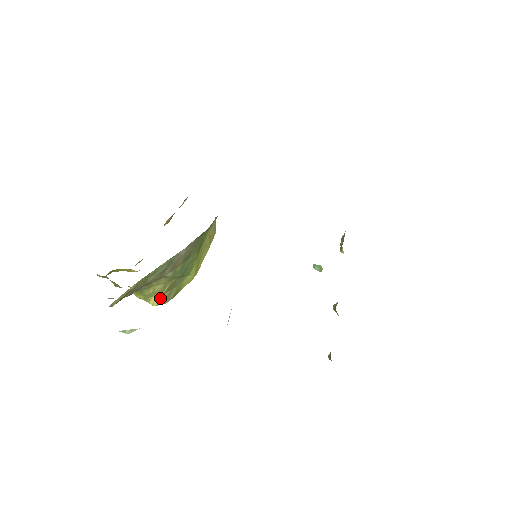
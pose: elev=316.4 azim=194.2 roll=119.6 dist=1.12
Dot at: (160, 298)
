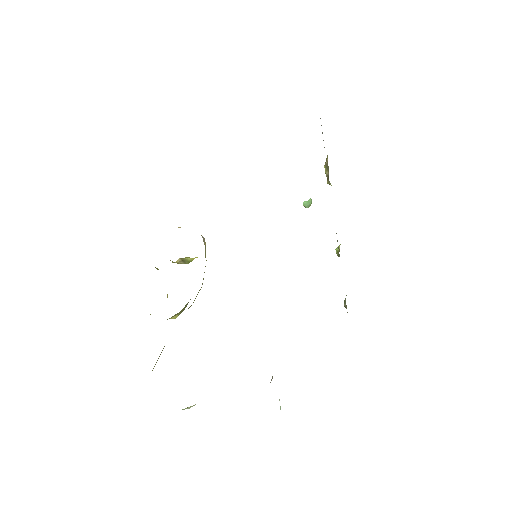
Dot at: (179, 313)
